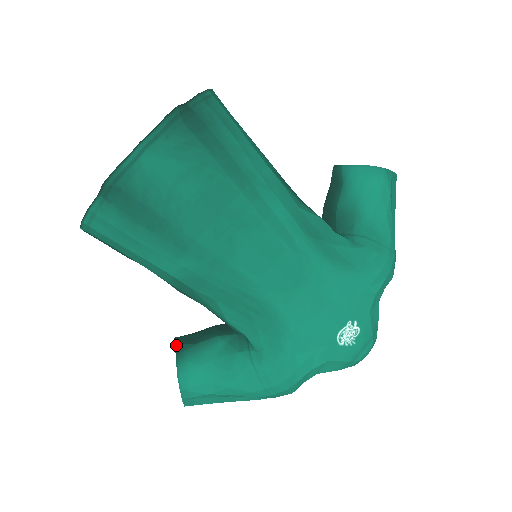
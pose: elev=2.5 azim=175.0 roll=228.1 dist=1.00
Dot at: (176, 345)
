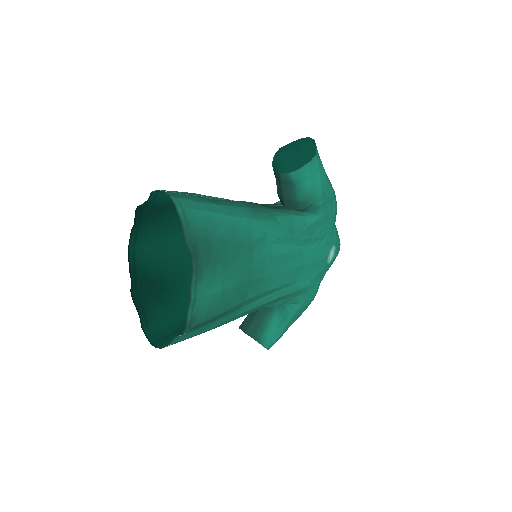
Dot at: (252, 337)
